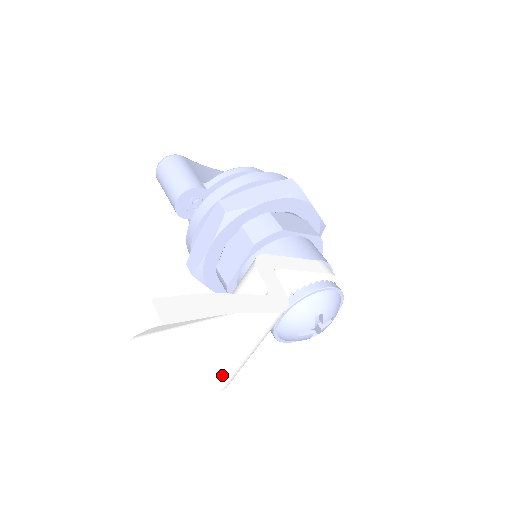
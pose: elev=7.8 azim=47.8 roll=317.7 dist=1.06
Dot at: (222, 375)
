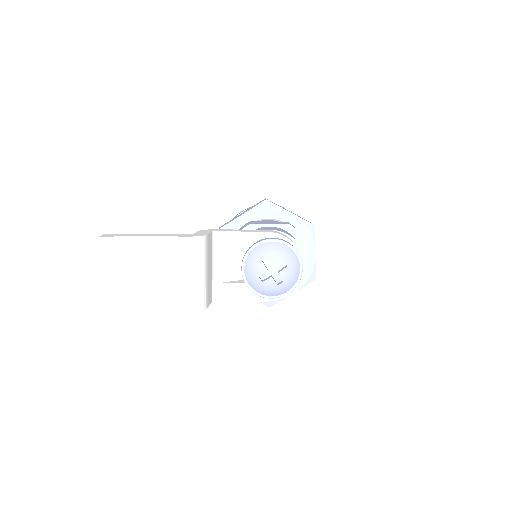
Dot at: (180, 294)
